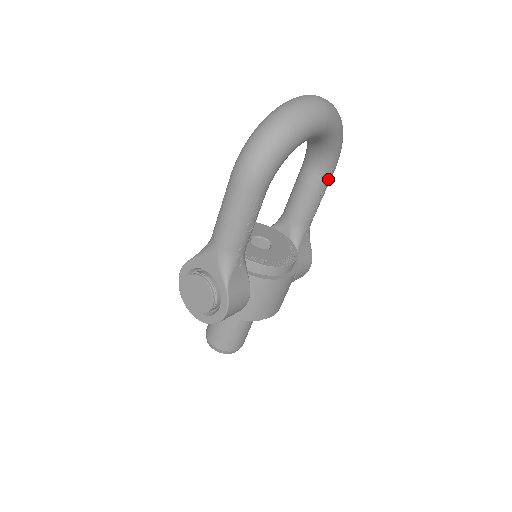
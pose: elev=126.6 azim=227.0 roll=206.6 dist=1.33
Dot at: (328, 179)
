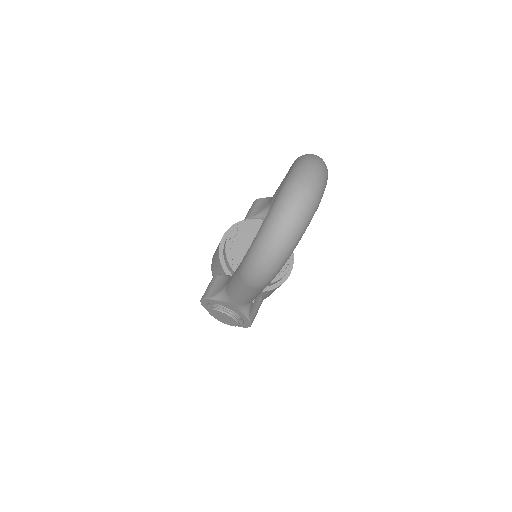
Dot at: occluded
